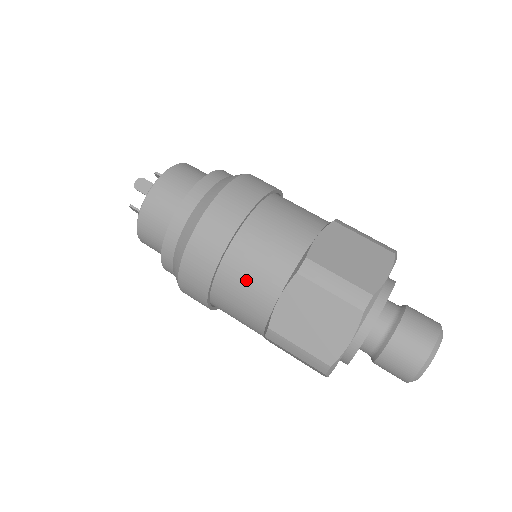
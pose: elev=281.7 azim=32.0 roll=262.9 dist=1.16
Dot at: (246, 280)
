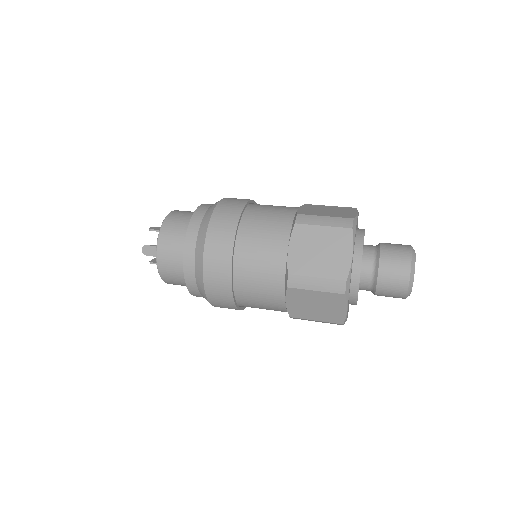
Dot at: (258, 299)
